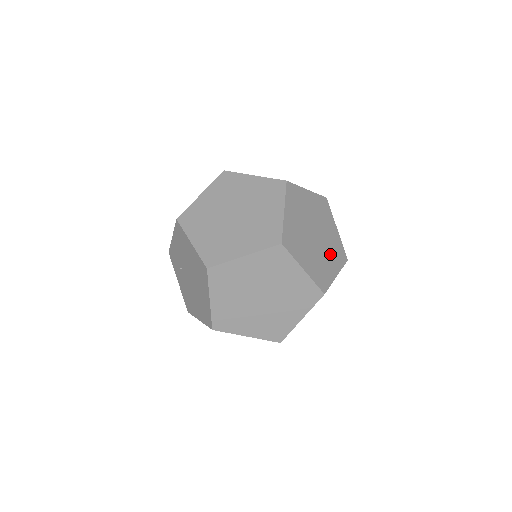
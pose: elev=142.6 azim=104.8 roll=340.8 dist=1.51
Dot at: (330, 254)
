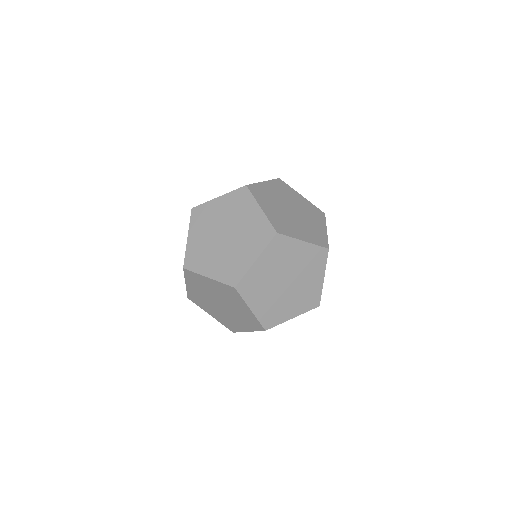
Dot at: (304, 229)
